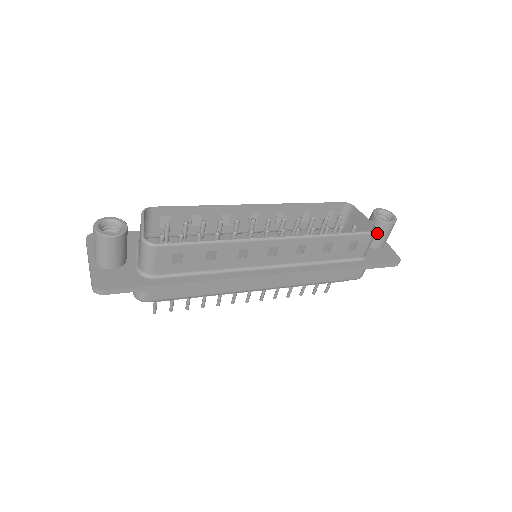
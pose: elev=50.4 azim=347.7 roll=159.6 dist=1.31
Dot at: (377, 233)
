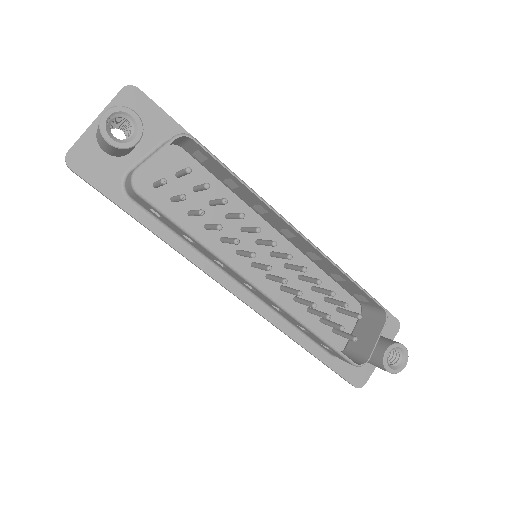
Dot at: (372, 357)
